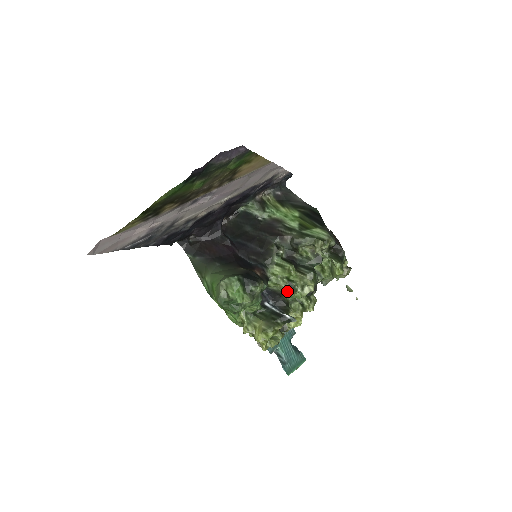
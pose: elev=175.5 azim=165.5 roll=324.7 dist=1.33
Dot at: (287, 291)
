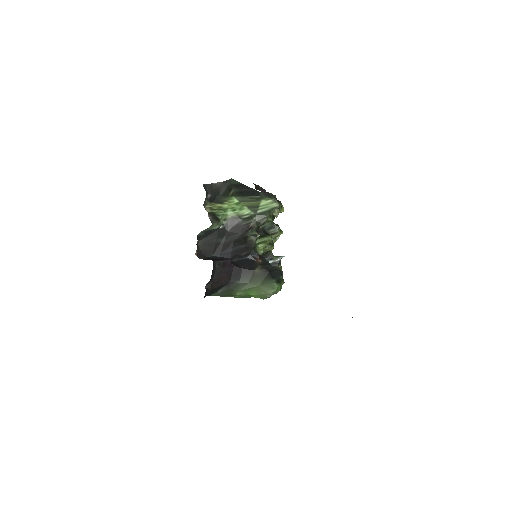
Dot at: occluded
